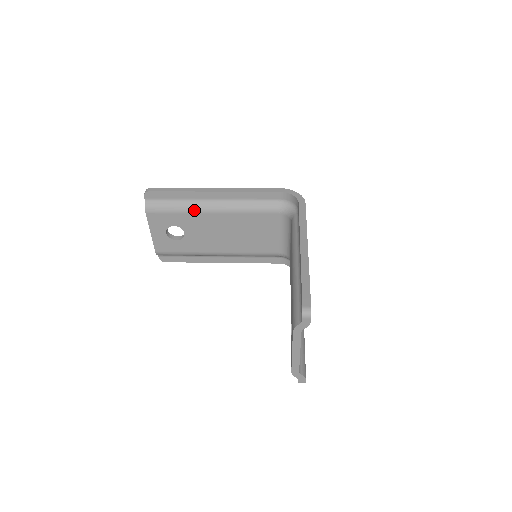
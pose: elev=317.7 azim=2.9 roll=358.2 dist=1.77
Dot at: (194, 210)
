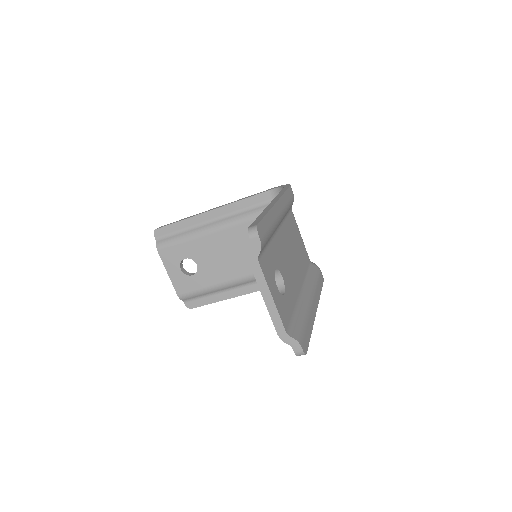
Dot at: (197, 235)
